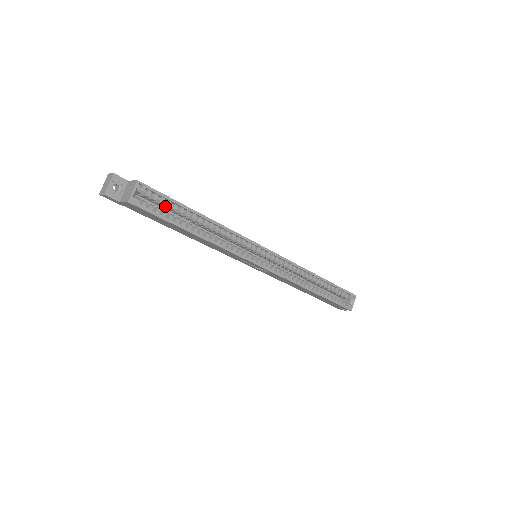
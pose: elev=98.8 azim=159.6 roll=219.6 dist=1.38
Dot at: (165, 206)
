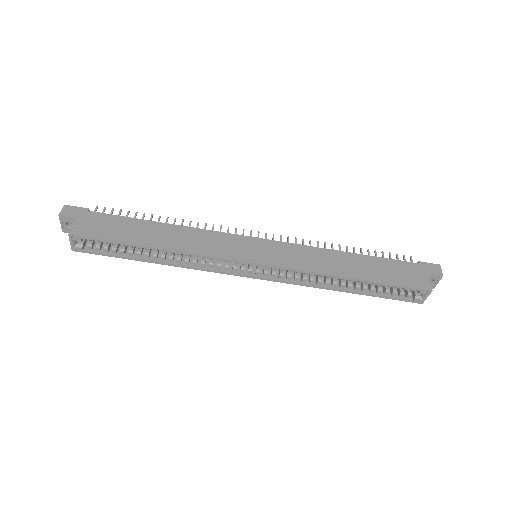
Dot at: occluded
